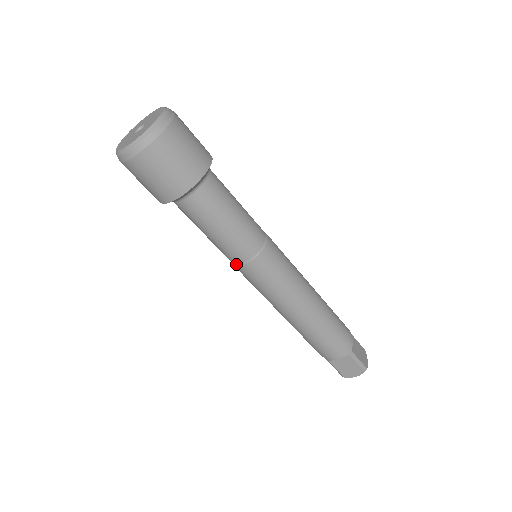
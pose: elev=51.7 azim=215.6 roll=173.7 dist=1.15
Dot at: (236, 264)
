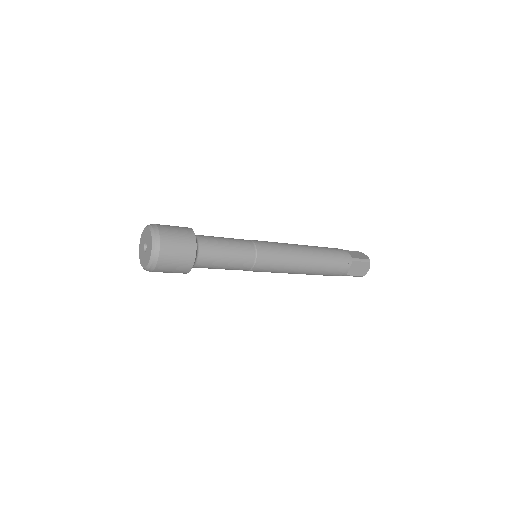
Dot at: occluded
